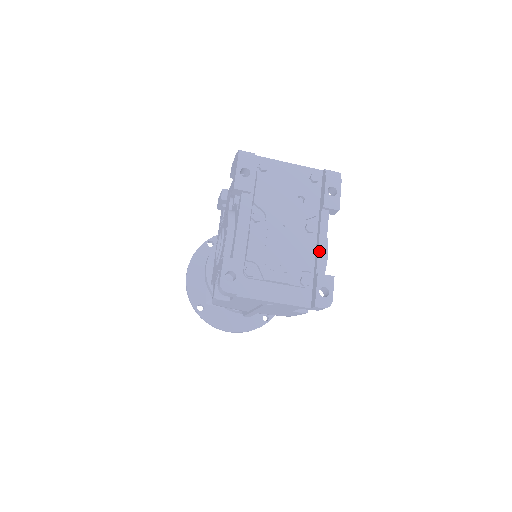
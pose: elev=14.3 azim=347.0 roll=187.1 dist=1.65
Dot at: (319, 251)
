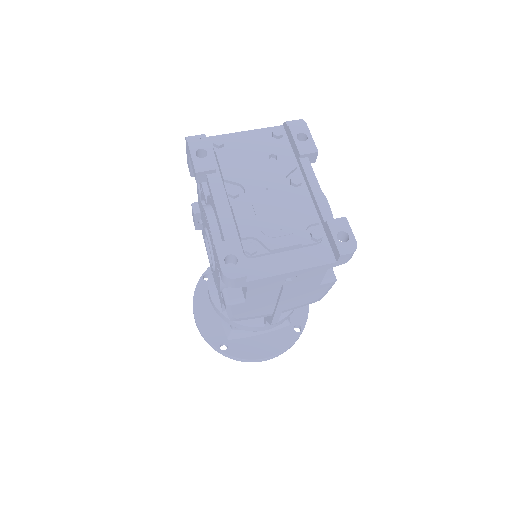
Dot at: (317, 200)
